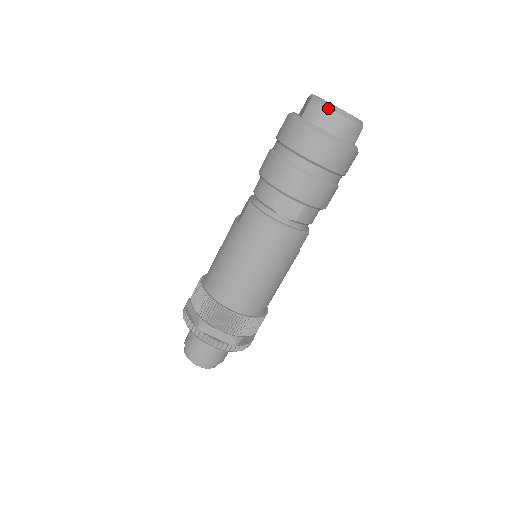
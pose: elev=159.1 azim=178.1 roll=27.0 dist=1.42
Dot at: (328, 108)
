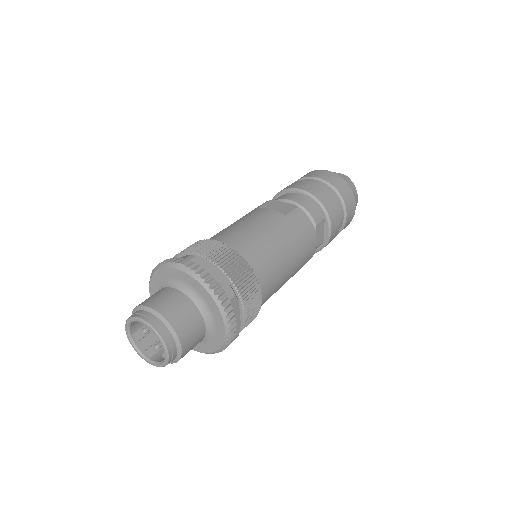
Dot at: occluded
